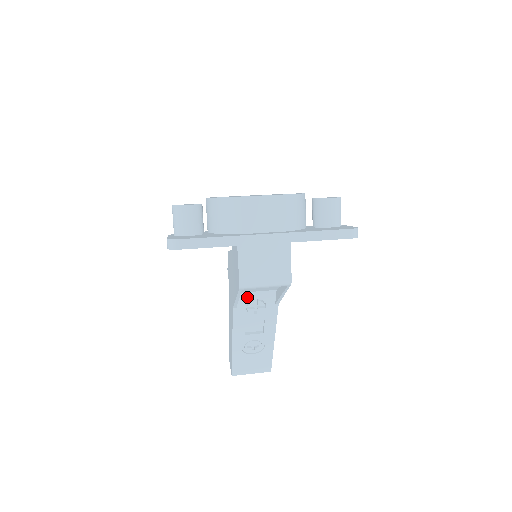
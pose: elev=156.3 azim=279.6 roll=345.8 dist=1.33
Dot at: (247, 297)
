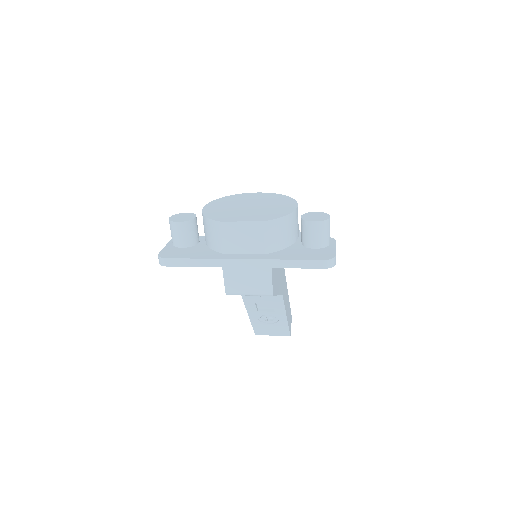
Dot at: occluded
